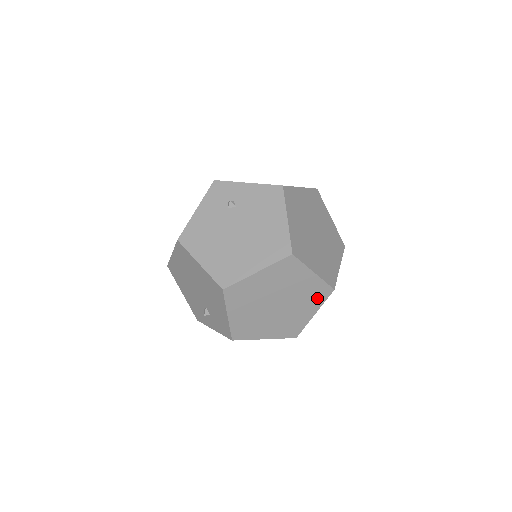
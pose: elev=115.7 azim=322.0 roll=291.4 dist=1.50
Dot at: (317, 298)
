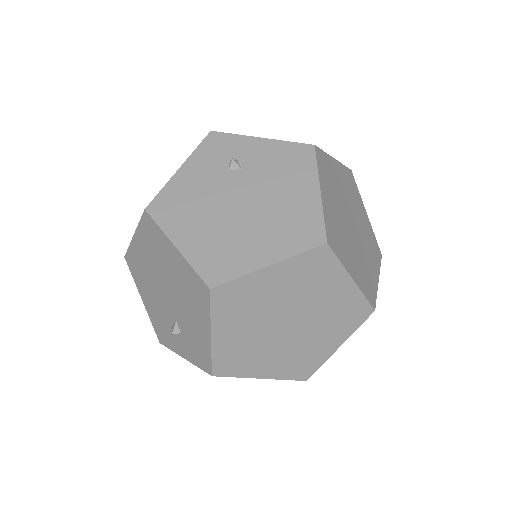
Dot at: (348, 321)
